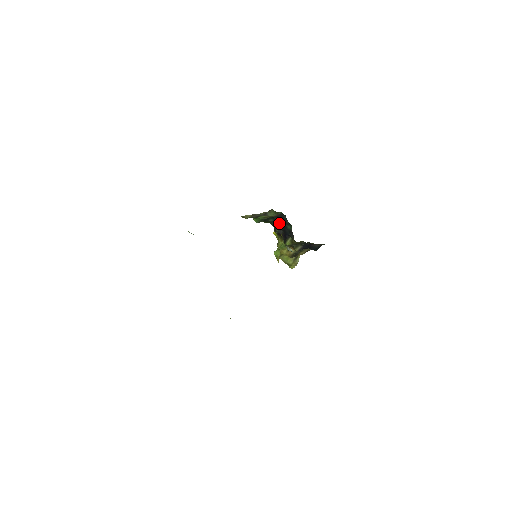
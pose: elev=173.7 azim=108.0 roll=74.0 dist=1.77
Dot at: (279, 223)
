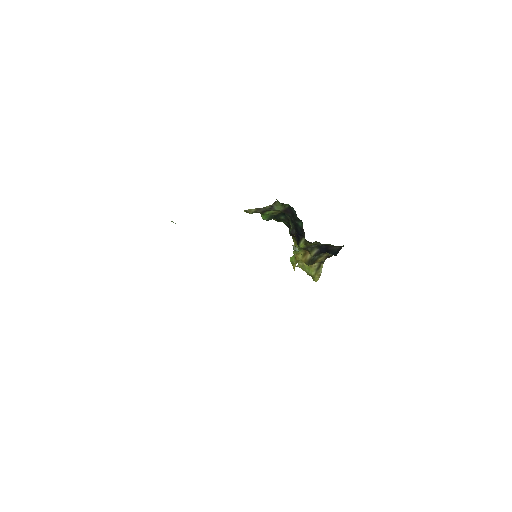
Dot at: (291, 220)
